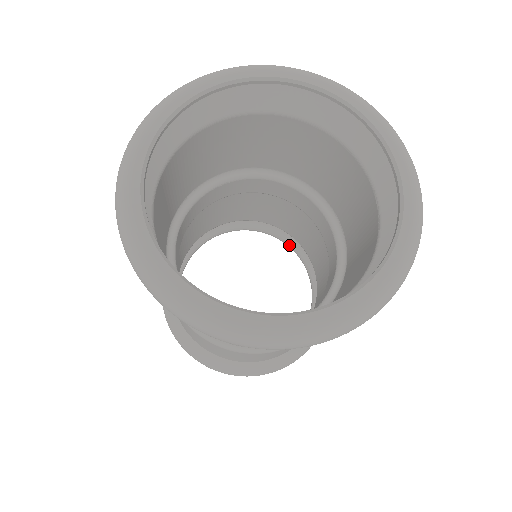
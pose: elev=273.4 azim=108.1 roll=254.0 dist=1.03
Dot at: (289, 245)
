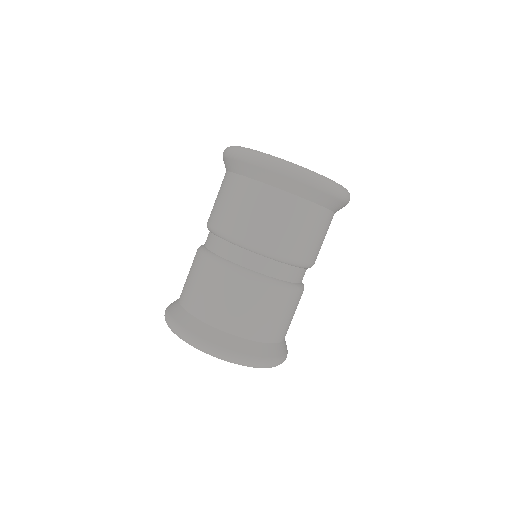
Dot at: occluded
